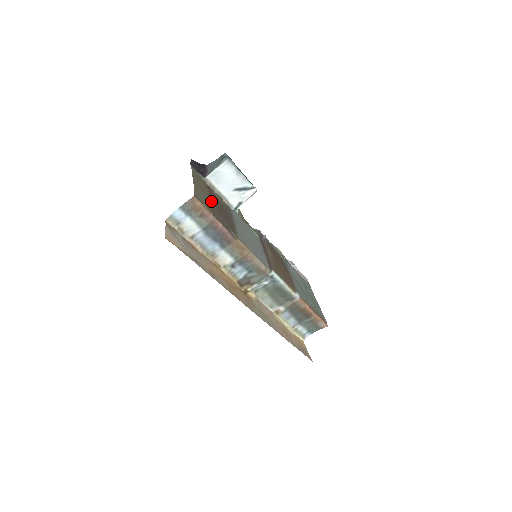
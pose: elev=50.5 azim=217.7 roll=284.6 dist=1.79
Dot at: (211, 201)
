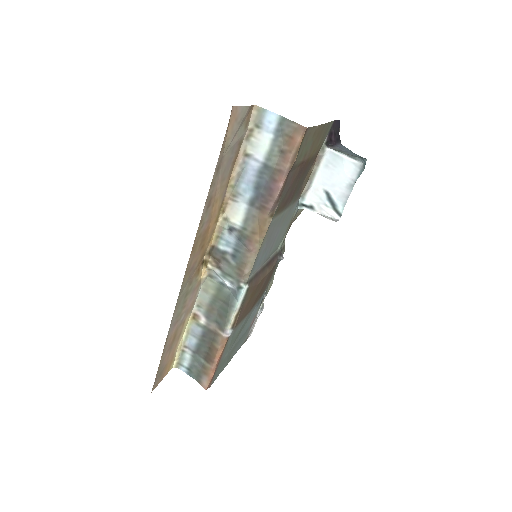
Dot at: (305, 161)
